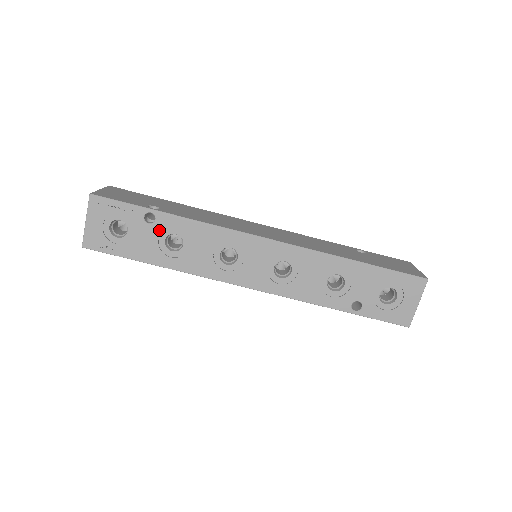
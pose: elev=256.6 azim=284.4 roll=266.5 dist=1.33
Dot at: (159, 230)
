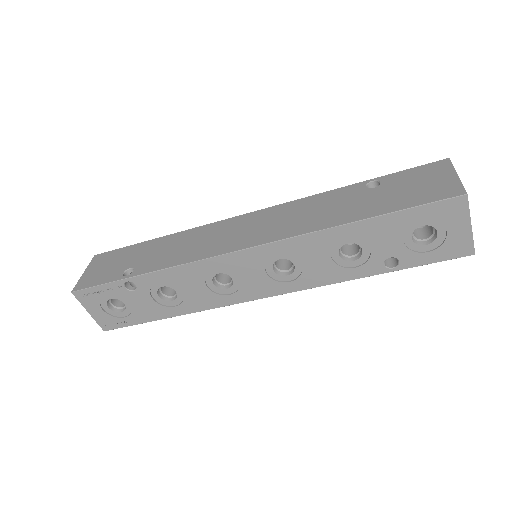
Dot at: (146, 291)
